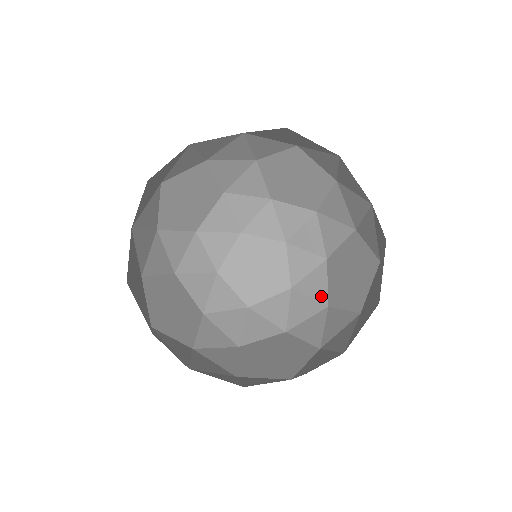
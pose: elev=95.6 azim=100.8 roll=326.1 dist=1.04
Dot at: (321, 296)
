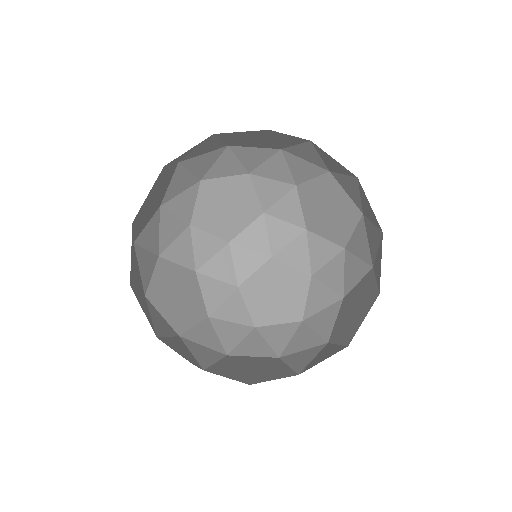
Dot at: (333, 251)
